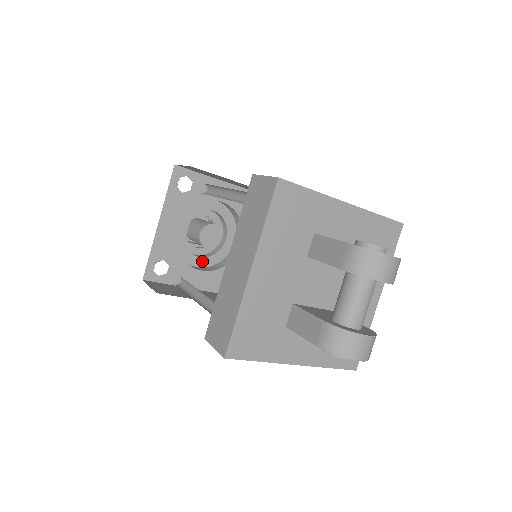
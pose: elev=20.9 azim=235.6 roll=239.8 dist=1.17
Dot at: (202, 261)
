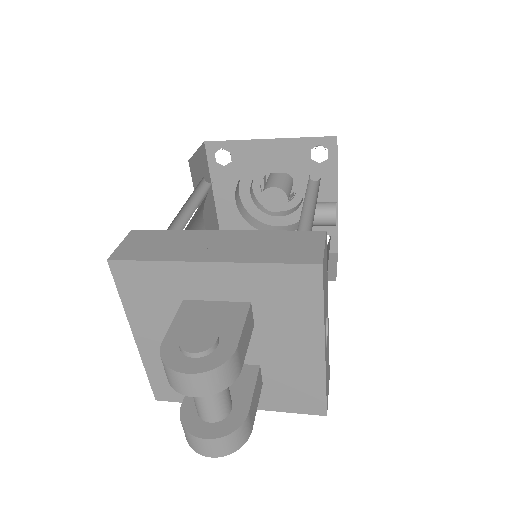
Dot at: (284, 219)
